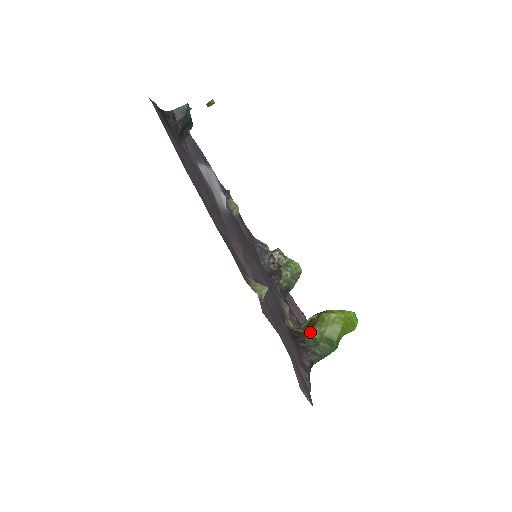
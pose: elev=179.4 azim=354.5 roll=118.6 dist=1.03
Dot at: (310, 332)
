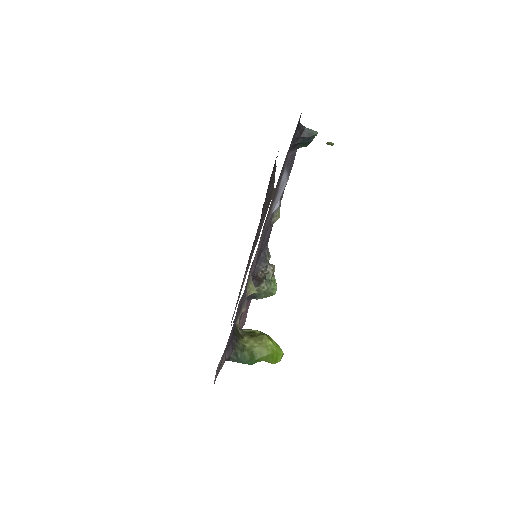
Dot at: (246, 338)
